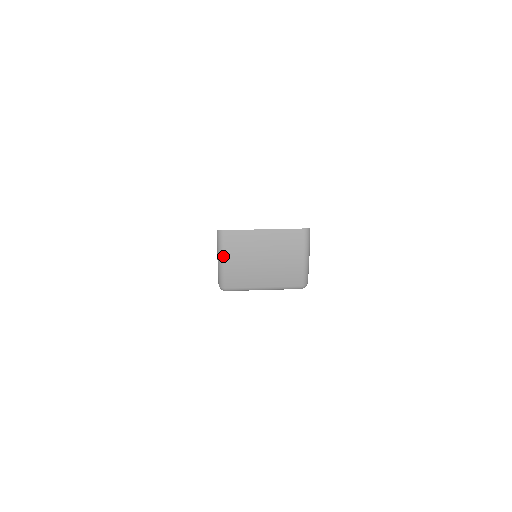
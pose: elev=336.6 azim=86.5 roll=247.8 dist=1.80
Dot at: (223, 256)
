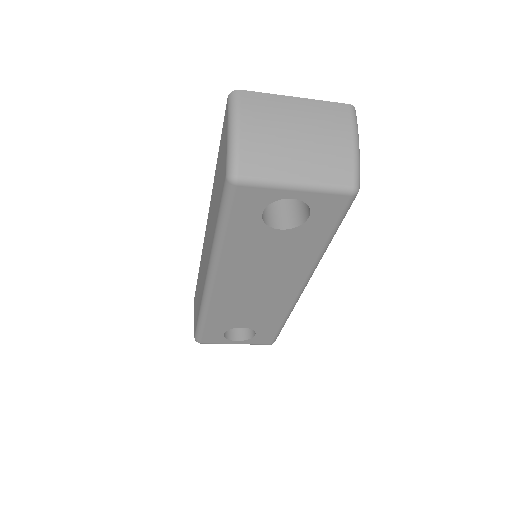
Dot at: (238, 121)
